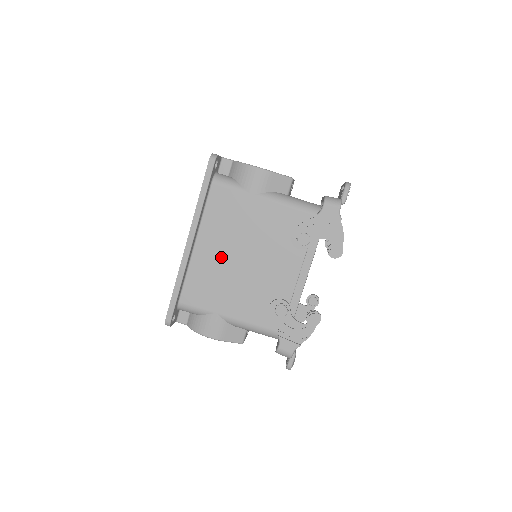
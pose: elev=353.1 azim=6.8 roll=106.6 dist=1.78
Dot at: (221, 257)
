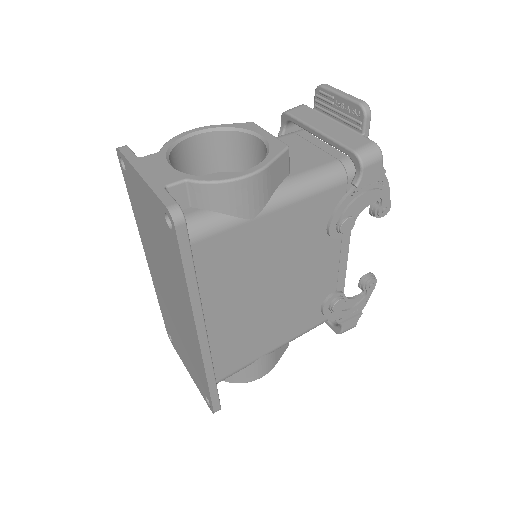
Dot at: (244, 310)
